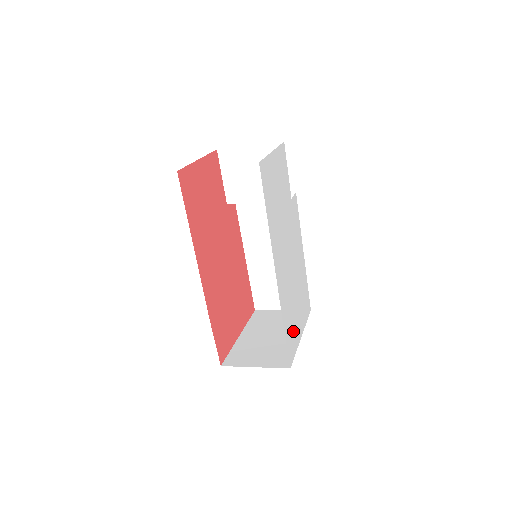
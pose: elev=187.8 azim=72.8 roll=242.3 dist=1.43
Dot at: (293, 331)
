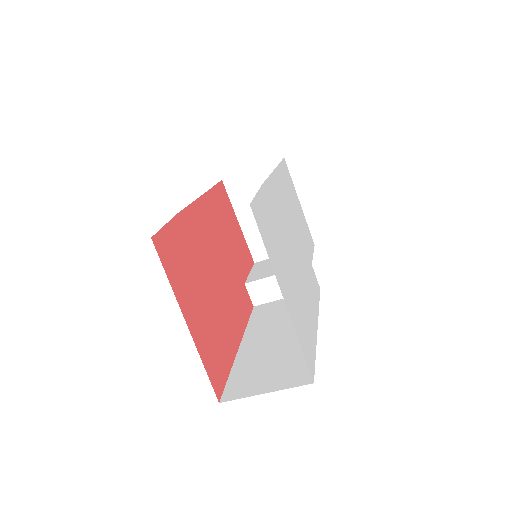
Dot at: (271, 239)
